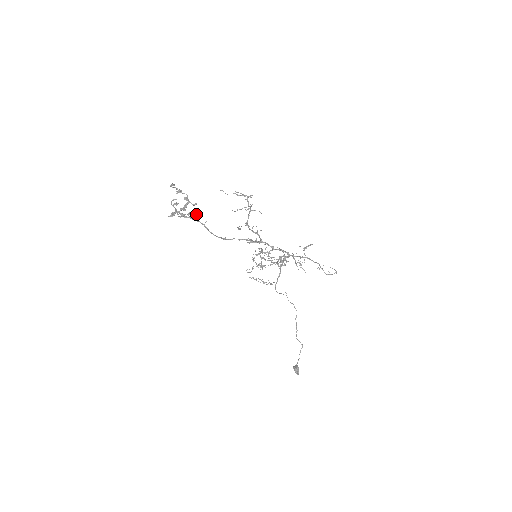
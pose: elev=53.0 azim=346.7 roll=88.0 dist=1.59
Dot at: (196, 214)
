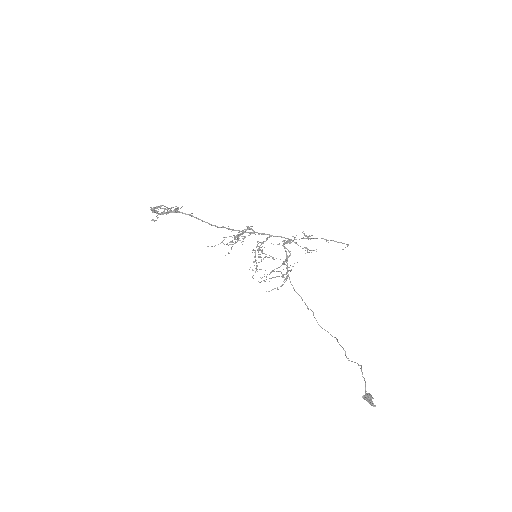
Dot at: (177, 209)
